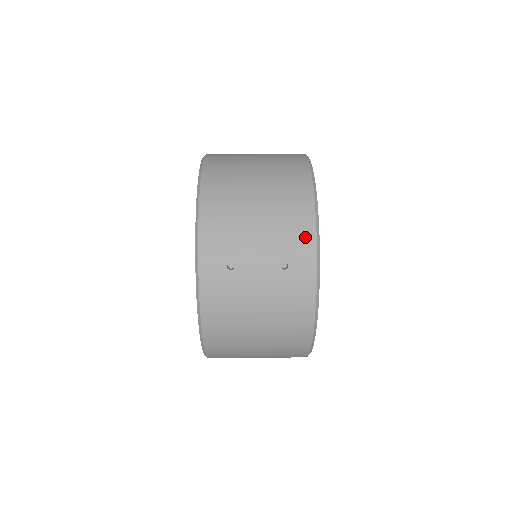
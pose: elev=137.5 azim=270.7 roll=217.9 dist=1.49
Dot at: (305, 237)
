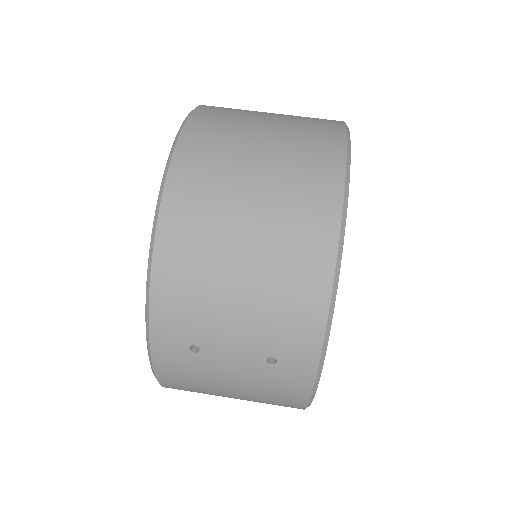
Dot at: (307, 331)
